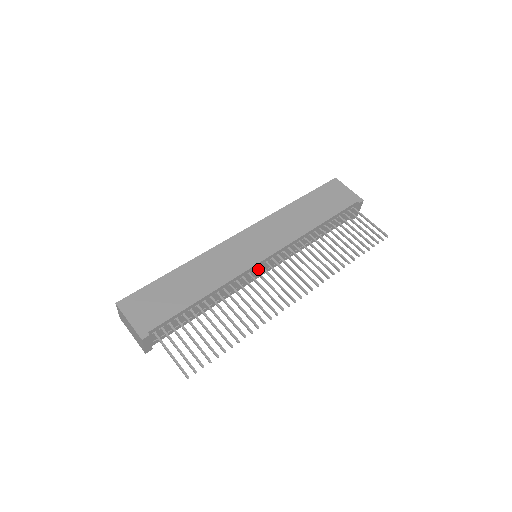
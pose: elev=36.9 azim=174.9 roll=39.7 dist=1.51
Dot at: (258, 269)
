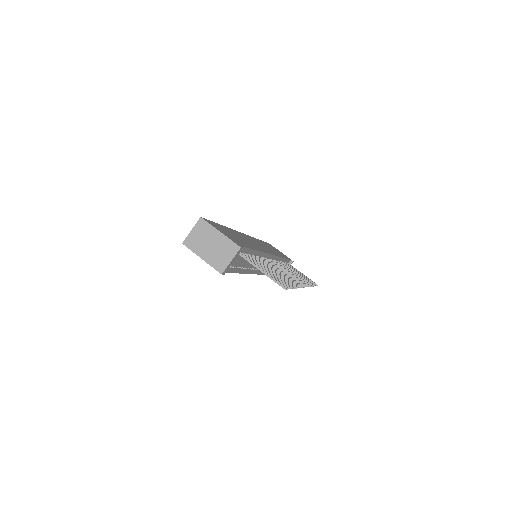
Dot at: occluded
